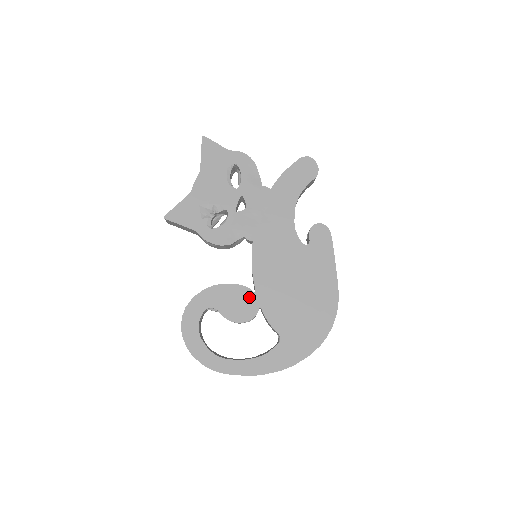
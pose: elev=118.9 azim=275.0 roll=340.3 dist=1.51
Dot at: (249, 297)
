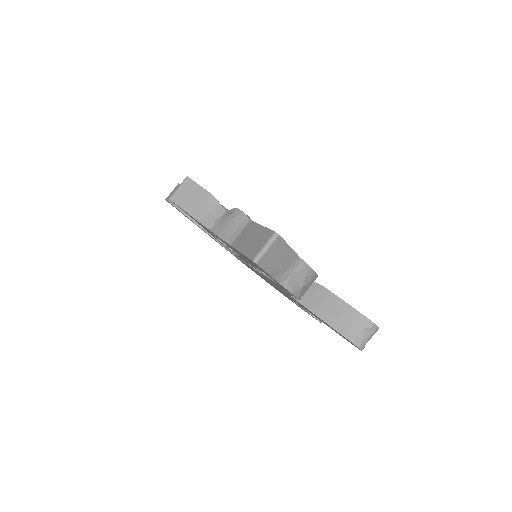
Dot at: occluded
